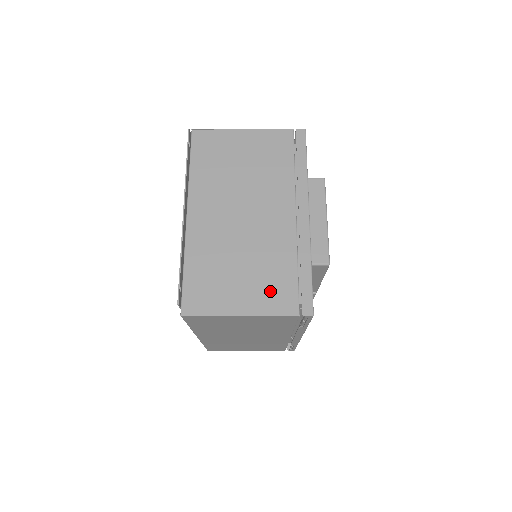
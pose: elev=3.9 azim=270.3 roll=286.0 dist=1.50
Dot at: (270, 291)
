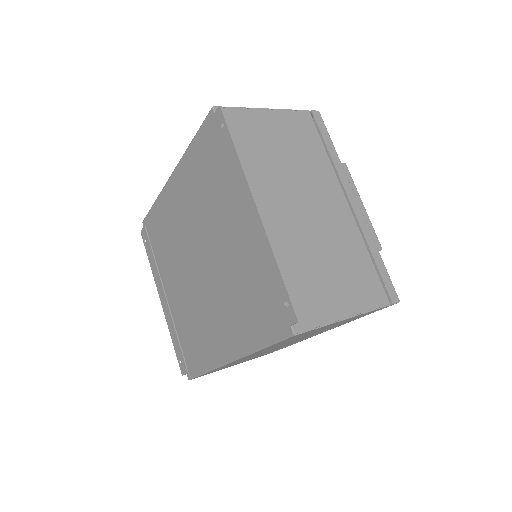
Dot at: (360, 285)
